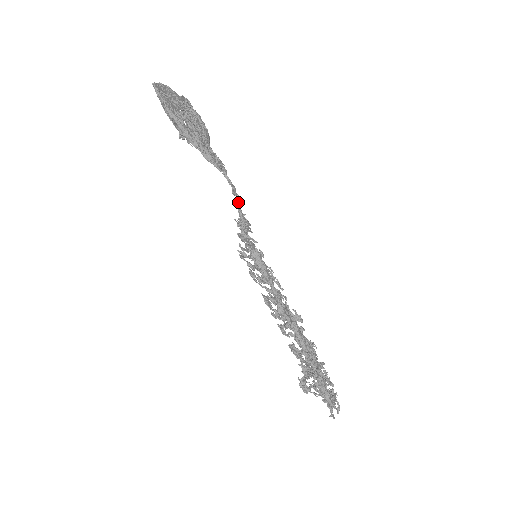
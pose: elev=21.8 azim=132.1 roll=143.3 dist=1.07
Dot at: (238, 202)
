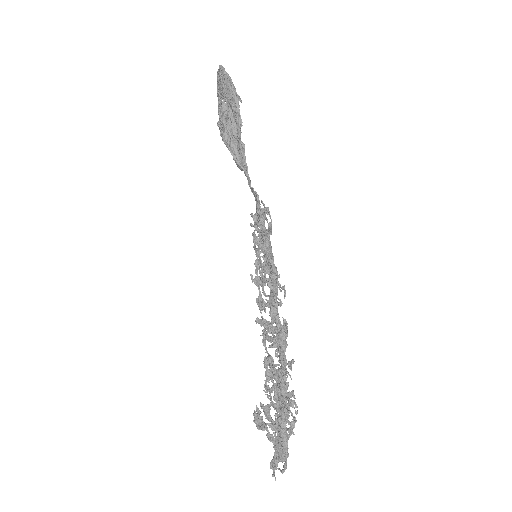
Dot at: occluded
